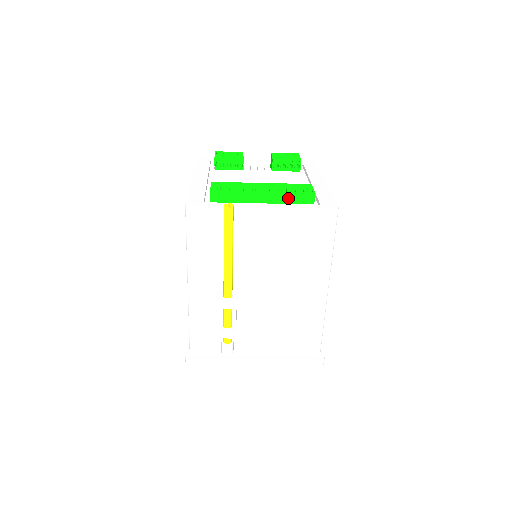
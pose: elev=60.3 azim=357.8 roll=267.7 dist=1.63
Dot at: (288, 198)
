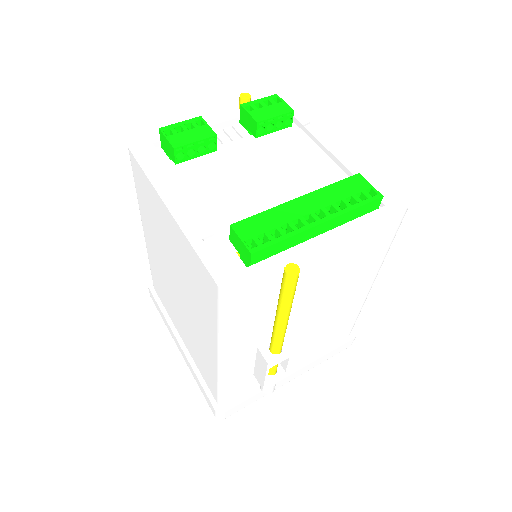
Dot at: (350, 215)
